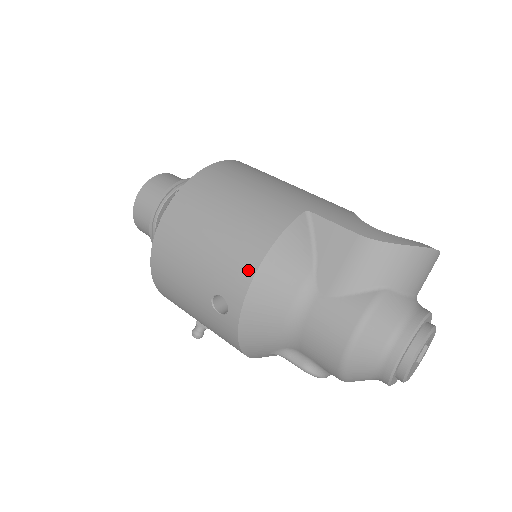
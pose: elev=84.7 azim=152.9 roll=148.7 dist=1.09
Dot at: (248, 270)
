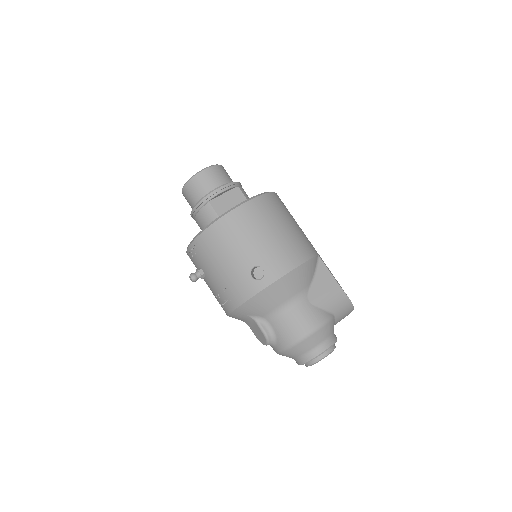
Dot at: (289, 266)
